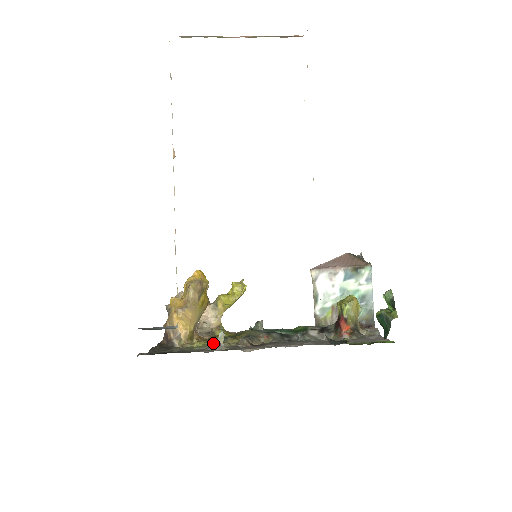
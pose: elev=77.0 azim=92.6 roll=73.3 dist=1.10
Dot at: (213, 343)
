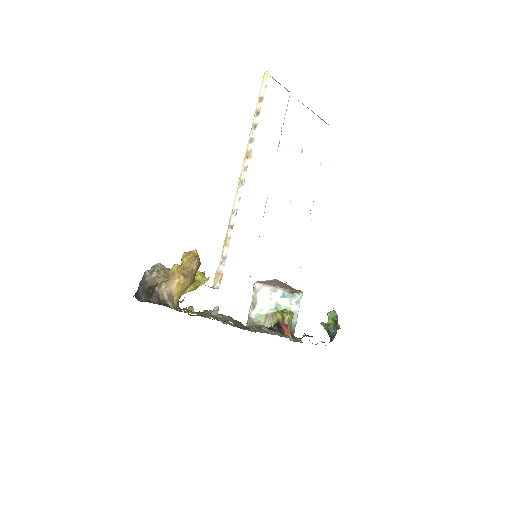
Dot at: (211, 313)
